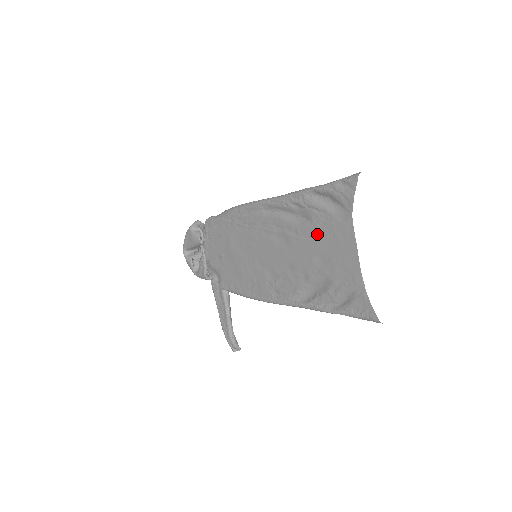
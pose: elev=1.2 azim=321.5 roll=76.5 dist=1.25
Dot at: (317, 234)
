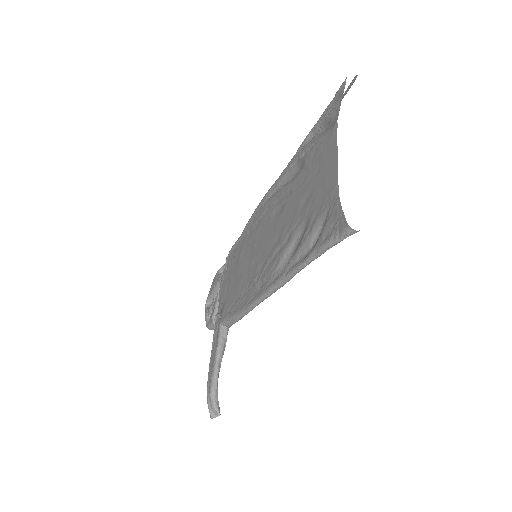
Dot at: (306, 174)
